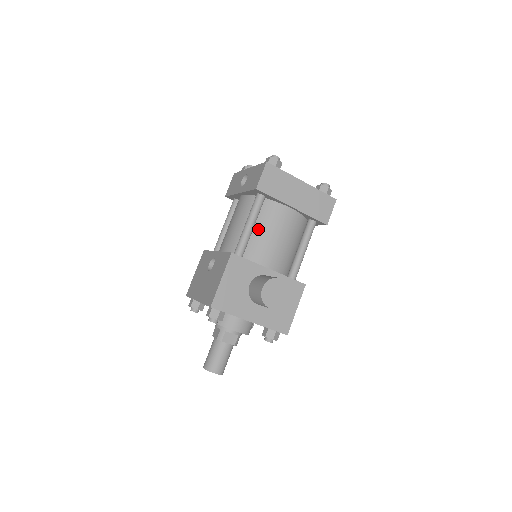
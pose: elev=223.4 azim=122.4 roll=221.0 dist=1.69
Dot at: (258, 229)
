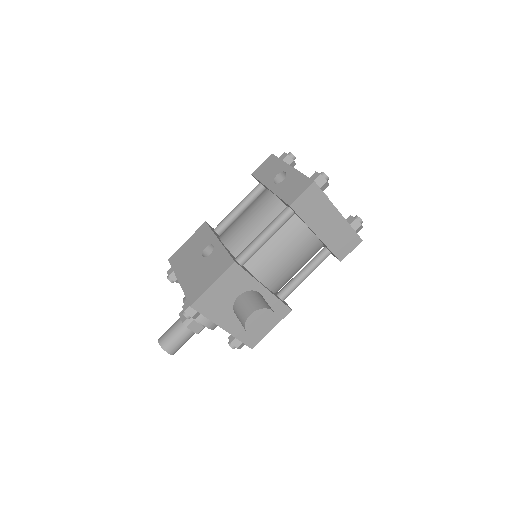
Dot at: (272, 242)
